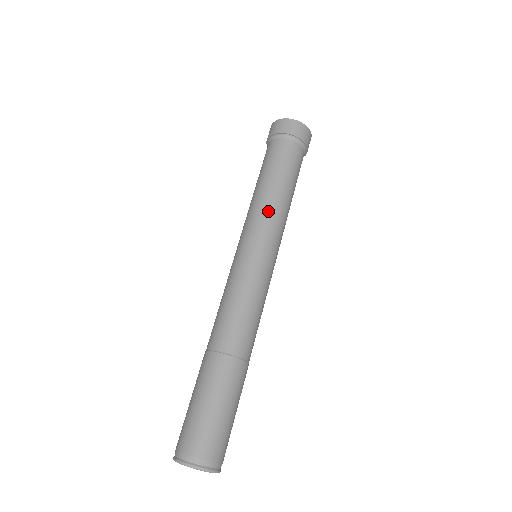
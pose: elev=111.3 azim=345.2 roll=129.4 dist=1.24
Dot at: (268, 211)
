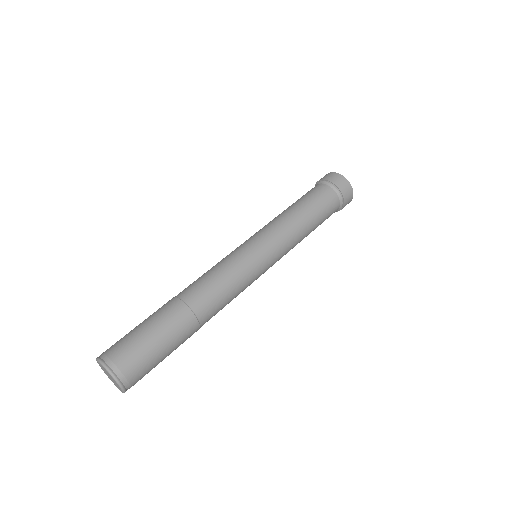
Dot at: (284, 226)
